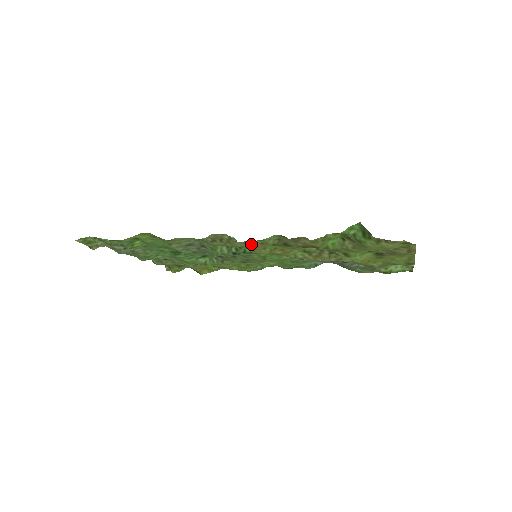
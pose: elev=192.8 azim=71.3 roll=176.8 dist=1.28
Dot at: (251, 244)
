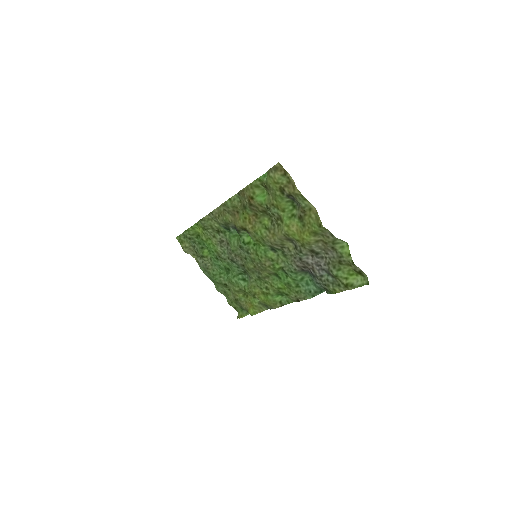
Dot at: (227, 206)
